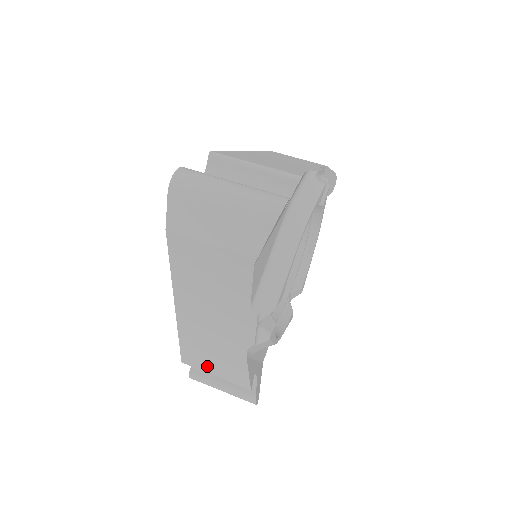
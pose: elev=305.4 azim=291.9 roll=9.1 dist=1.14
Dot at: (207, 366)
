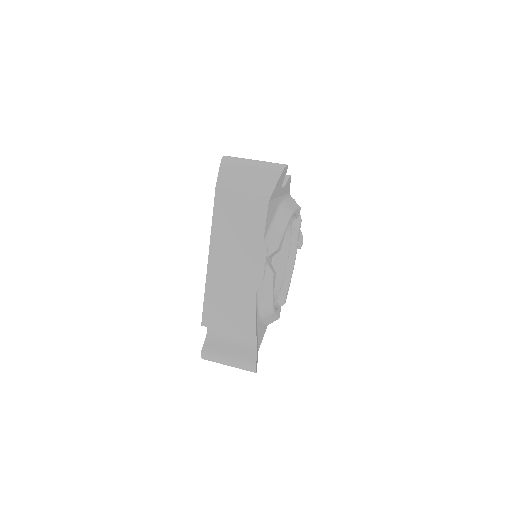
Dot at: (223, 321)
